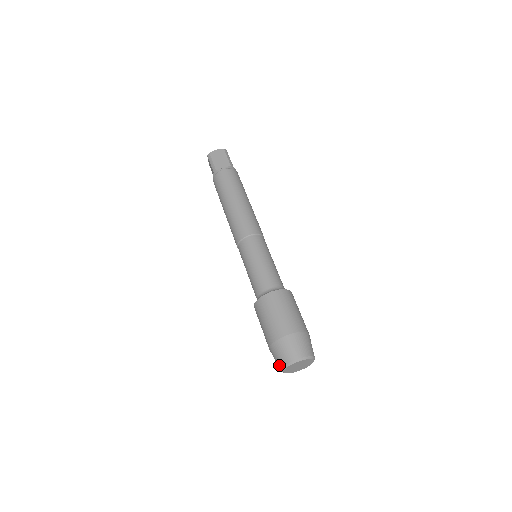
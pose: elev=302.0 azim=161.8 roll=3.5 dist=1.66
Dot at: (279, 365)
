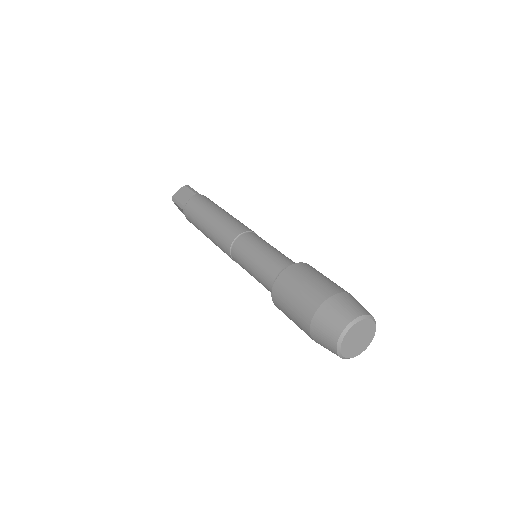
Dot at: (332, 349)
